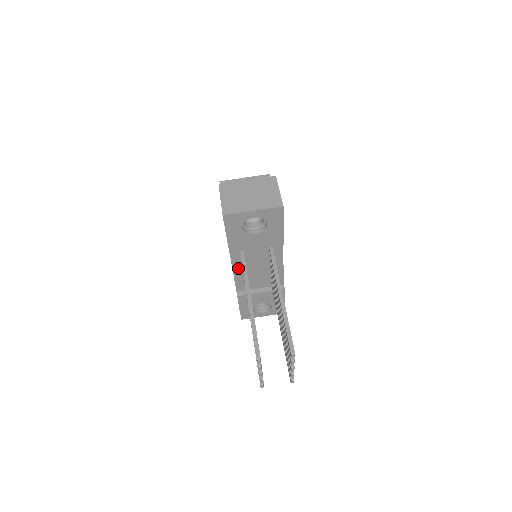
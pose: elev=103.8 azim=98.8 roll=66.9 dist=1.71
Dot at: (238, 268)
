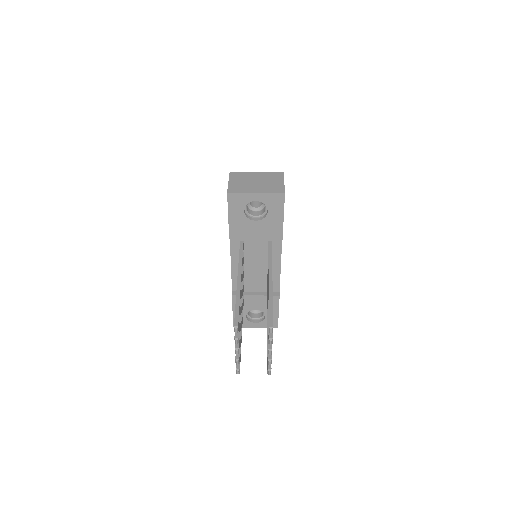
Dot at: (236, 262)
